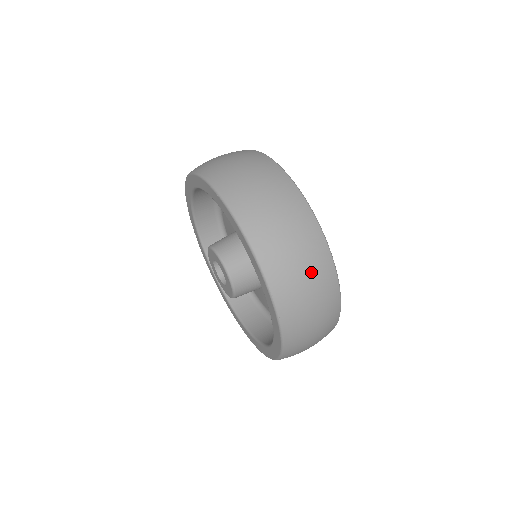
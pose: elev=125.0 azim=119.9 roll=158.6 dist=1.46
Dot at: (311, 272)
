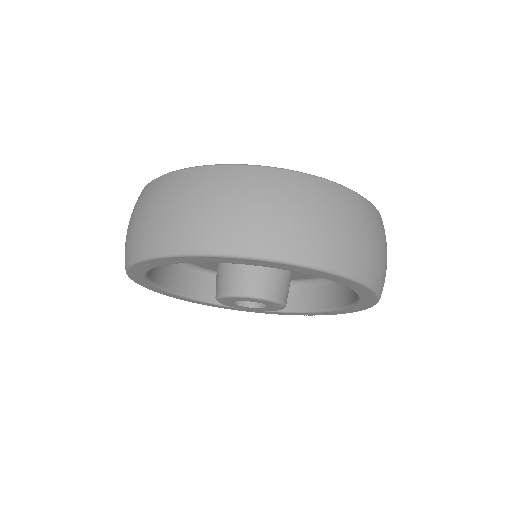
Dot at: occluded
